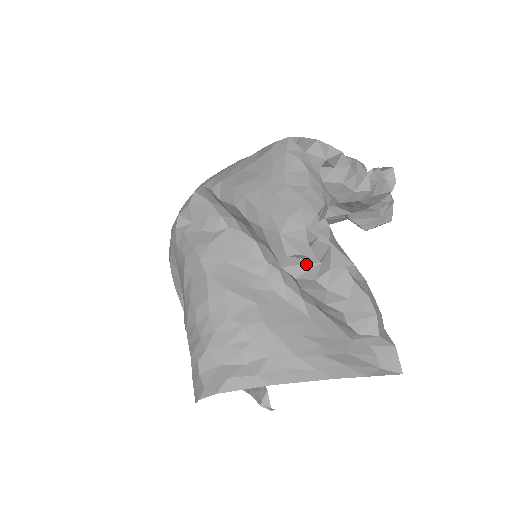
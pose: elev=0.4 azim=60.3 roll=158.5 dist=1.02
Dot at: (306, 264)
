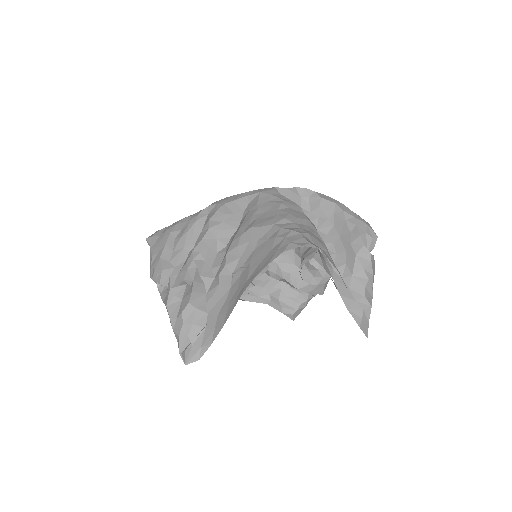
Dot at: occluded
